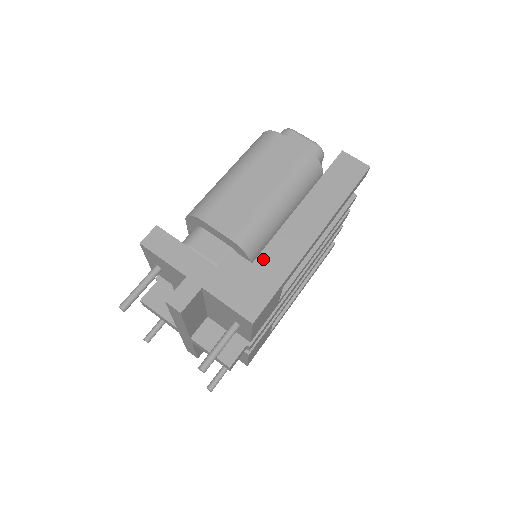
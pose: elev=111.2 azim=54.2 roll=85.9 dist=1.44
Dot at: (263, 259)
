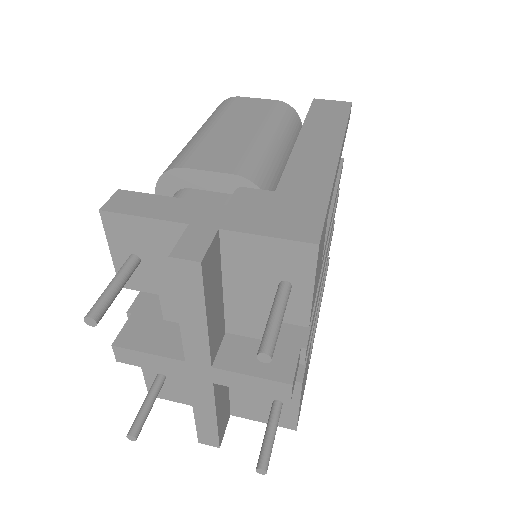
Dot at: (287, 185)
